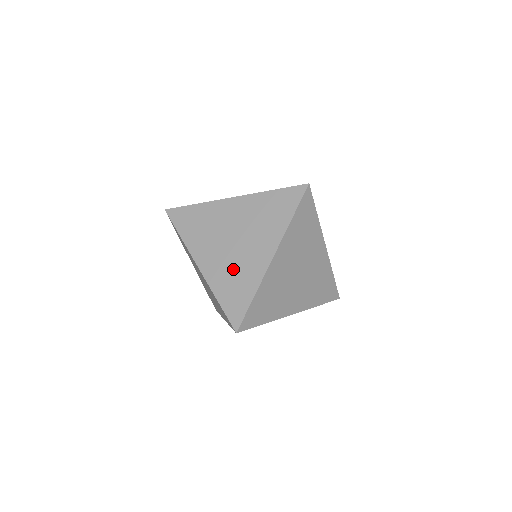
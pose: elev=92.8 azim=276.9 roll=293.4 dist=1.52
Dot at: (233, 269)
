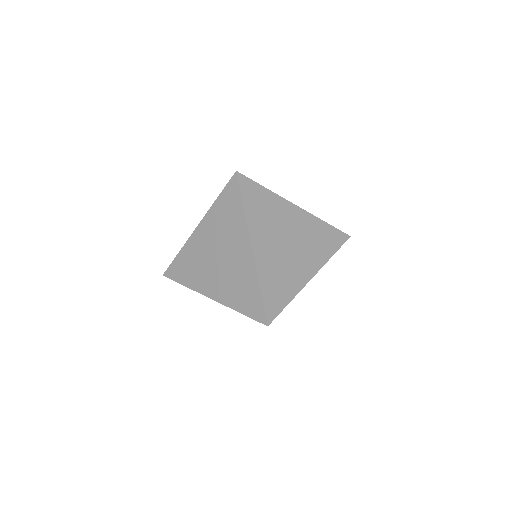
Dot at: occluded
